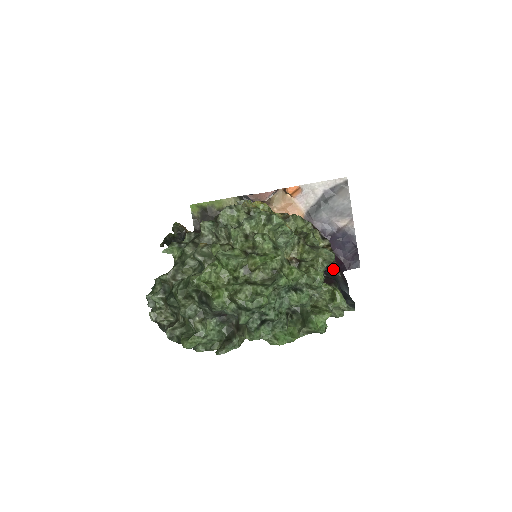
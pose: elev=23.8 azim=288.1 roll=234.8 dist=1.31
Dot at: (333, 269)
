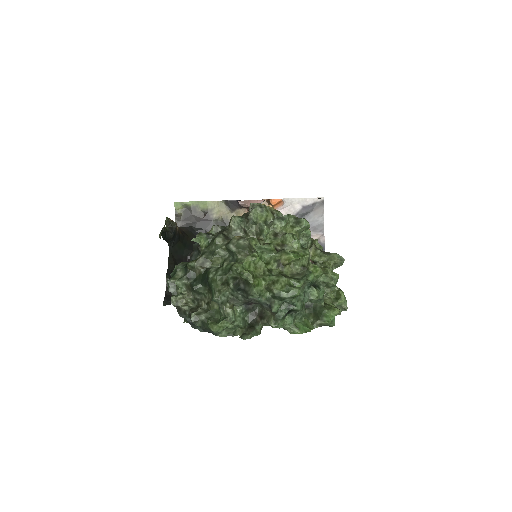
Dot at: occluded
